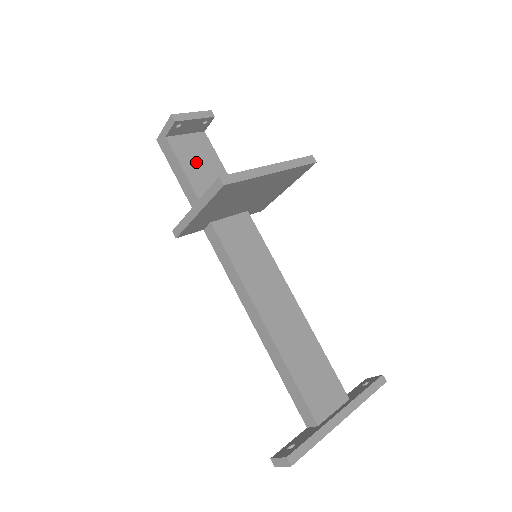
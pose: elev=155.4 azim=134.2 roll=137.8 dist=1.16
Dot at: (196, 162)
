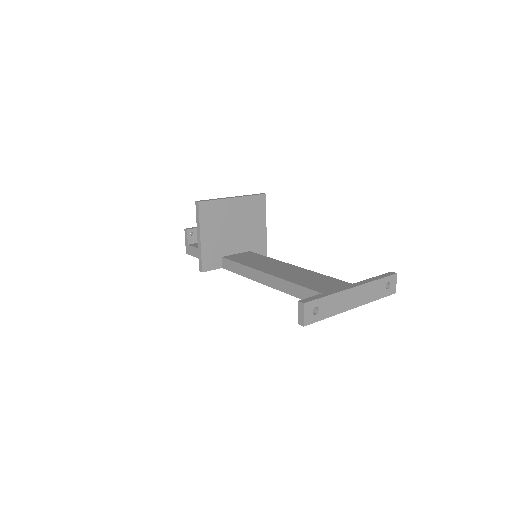
Dot at: occluded
